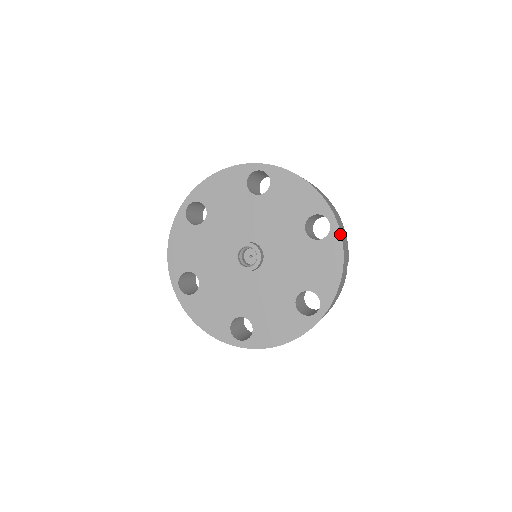
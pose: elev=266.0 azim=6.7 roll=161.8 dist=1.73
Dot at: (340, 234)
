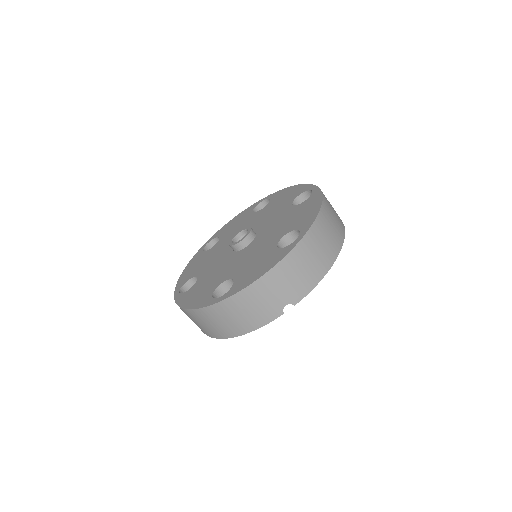
Dot at: (291, 249)
